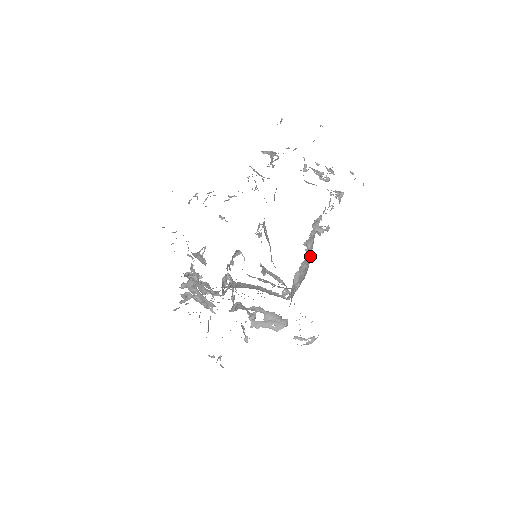
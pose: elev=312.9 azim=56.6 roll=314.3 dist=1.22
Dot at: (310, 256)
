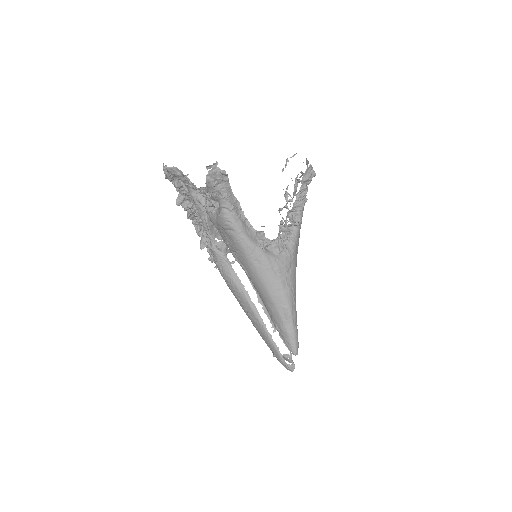
Dot at: (288, 251)
